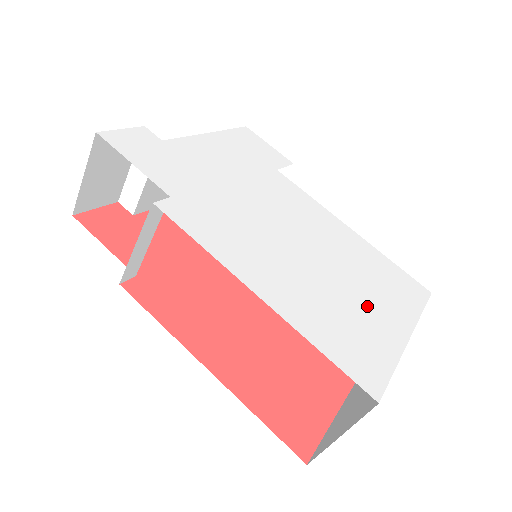
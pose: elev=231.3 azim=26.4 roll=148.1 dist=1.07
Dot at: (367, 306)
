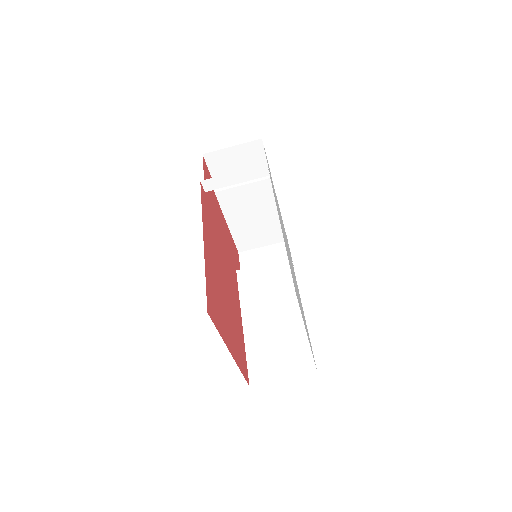
Dot at: occluded
